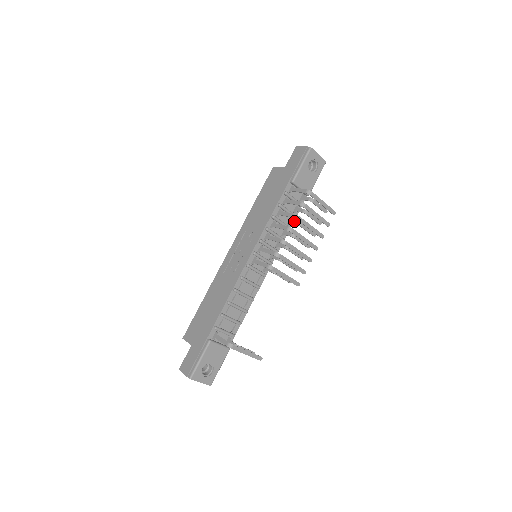
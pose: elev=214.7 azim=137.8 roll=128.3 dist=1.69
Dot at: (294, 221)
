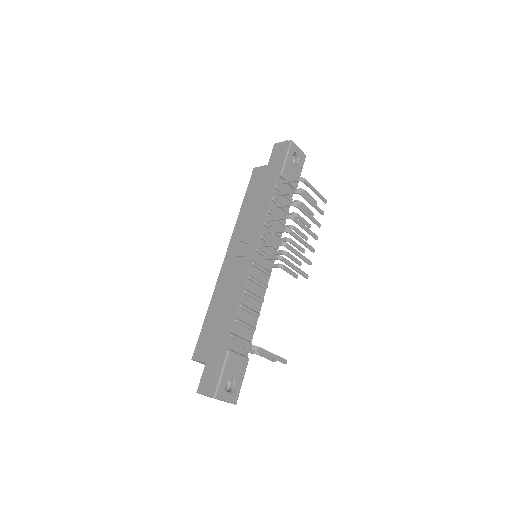
Dot at: (289, 214)
